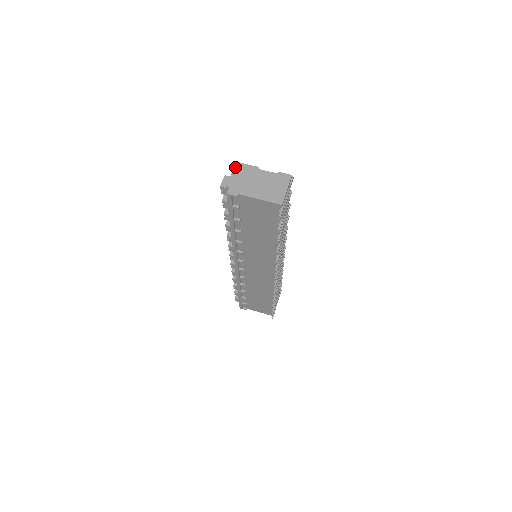
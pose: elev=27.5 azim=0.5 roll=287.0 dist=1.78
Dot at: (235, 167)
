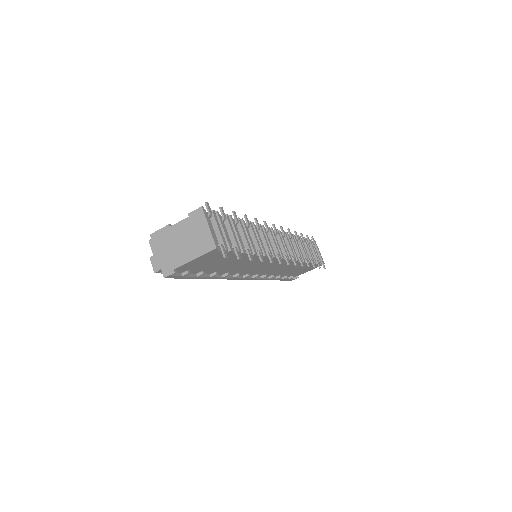
Dot at: (150, 243)
